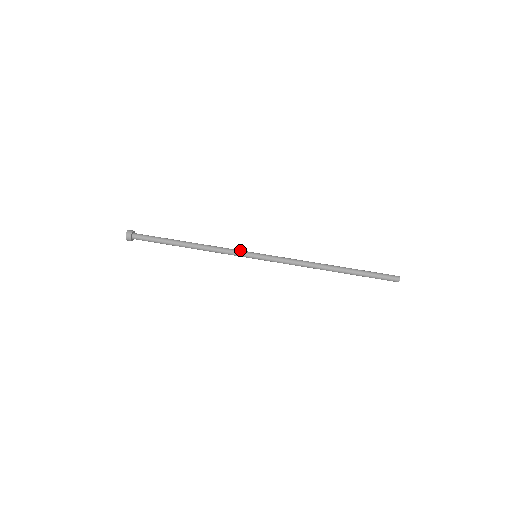
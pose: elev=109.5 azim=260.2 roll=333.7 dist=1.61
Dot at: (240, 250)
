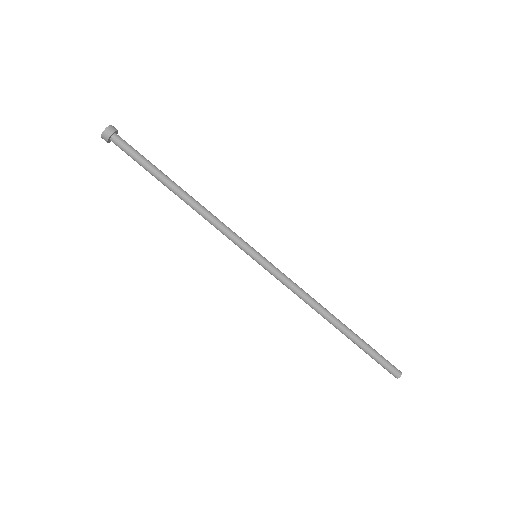
Dot at: (241, 238)
